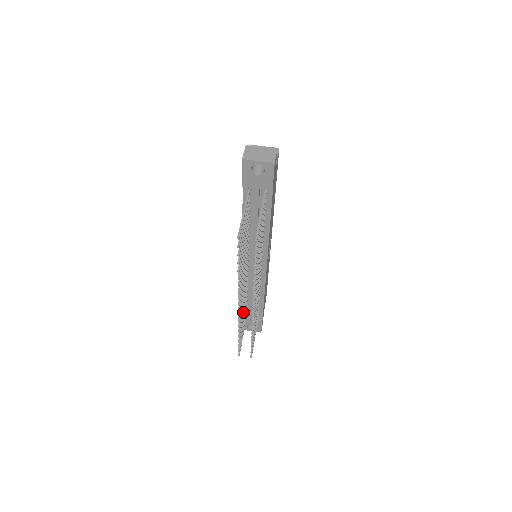
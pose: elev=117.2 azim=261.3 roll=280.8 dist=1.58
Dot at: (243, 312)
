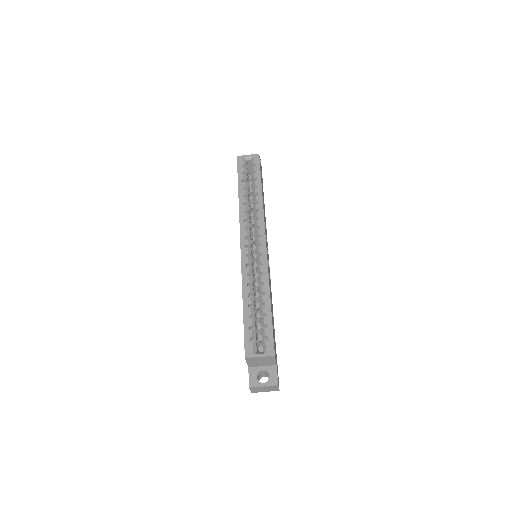
Dot at: occluded
